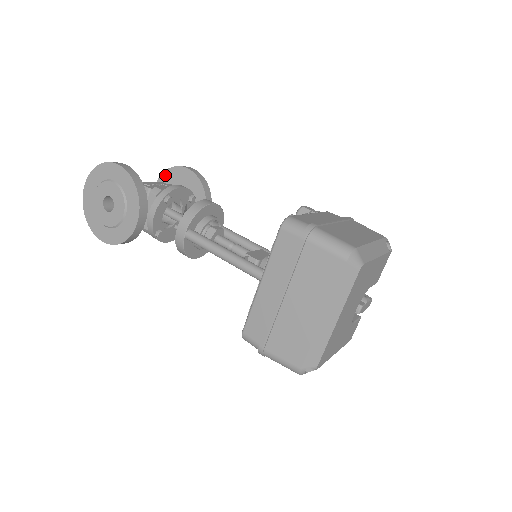
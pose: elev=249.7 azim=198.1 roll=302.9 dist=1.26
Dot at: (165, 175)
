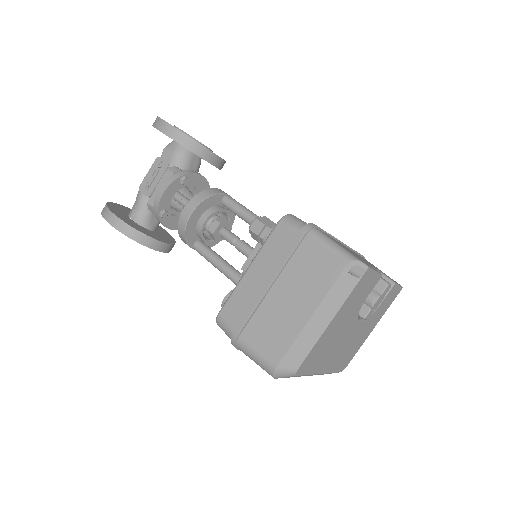
Dot at: occluded
